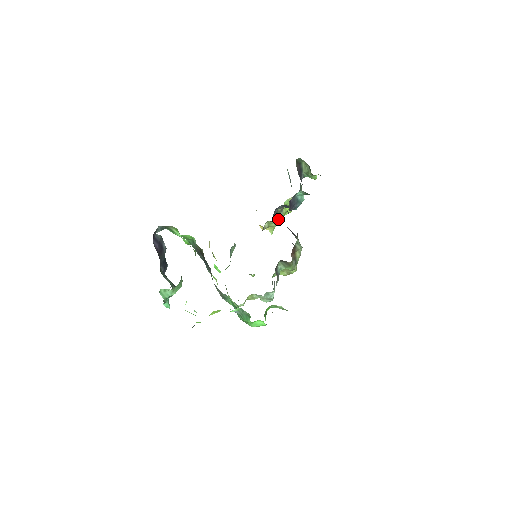
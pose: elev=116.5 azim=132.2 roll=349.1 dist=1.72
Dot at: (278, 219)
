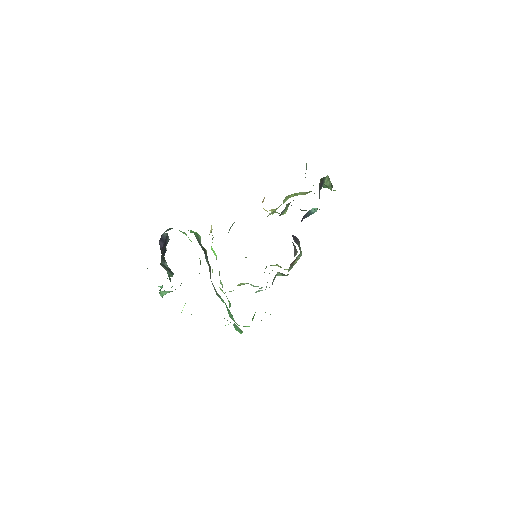
Dot at: (284, 211)
